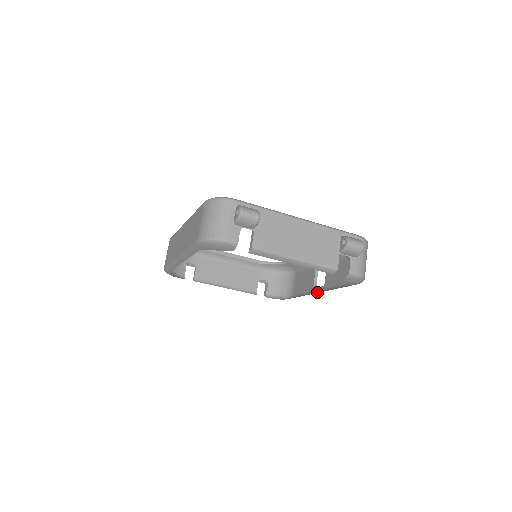
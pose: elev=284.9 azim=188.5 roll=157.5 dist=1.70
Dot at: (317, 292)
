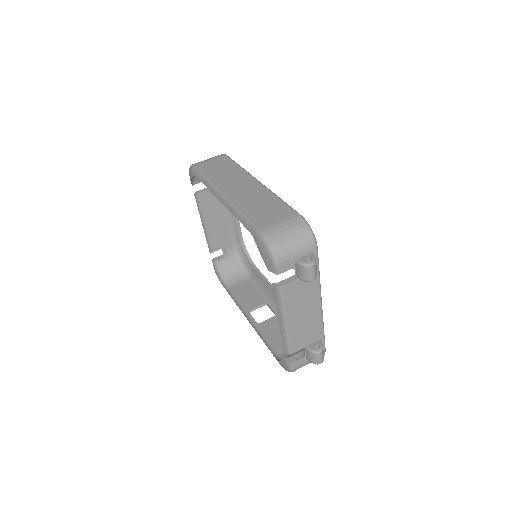
Dot at: (248, 319)
